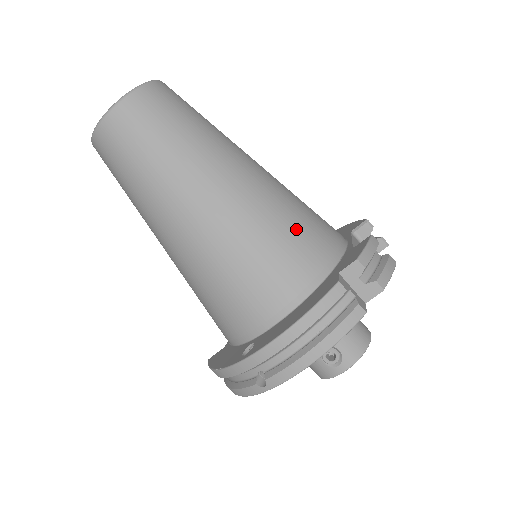
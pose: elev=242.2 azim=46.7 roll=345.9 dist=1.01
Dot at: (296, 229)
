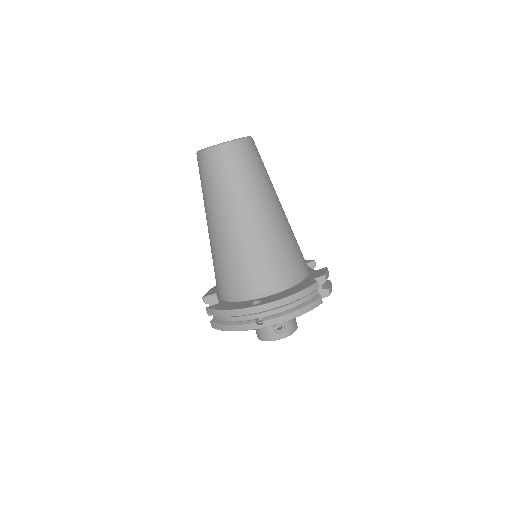
Dot at: (296, 249)
